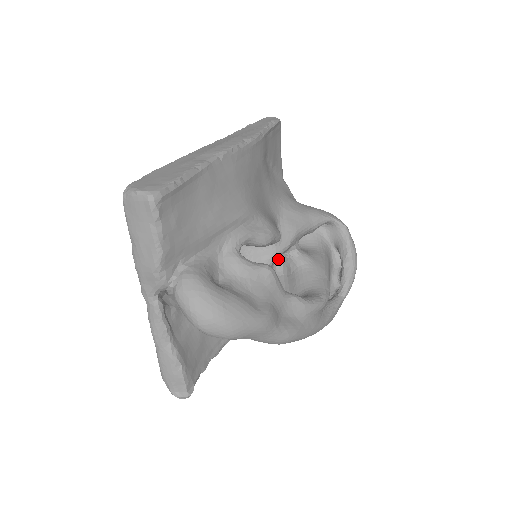
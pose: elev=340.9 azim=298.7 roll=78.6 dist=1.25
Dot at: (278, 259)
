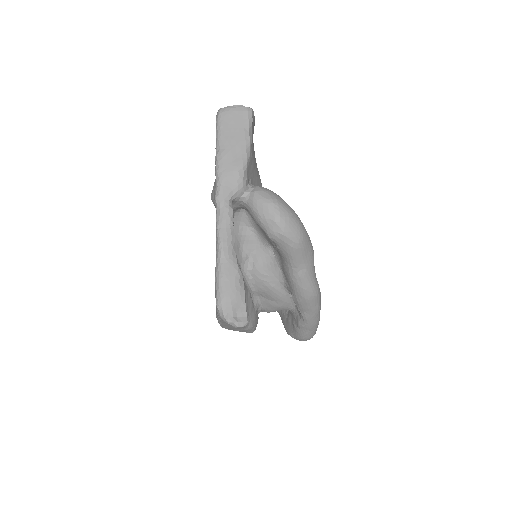
Dot at: occluded
